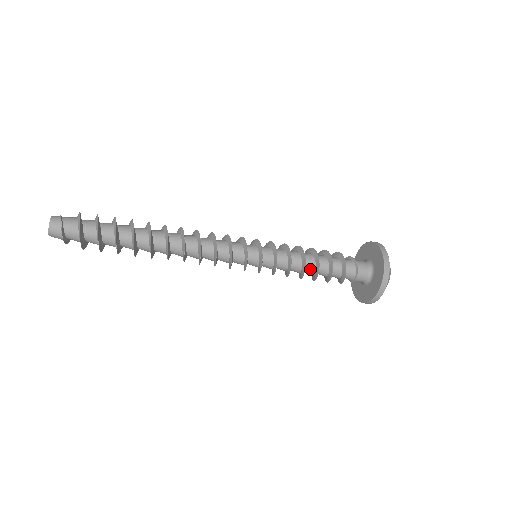
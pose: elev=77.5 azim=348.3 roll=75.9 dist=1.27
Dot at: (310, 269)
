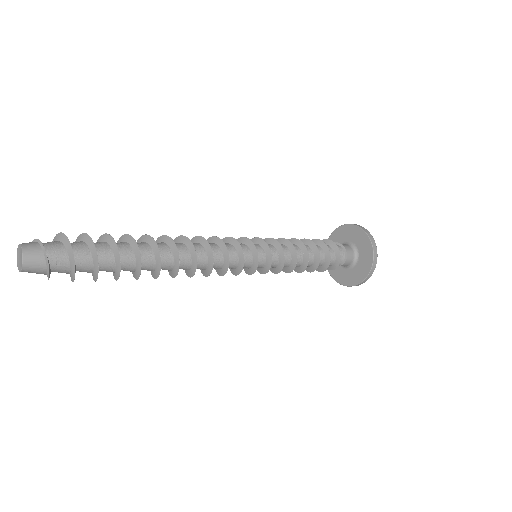
Dot at: (308, 251)
